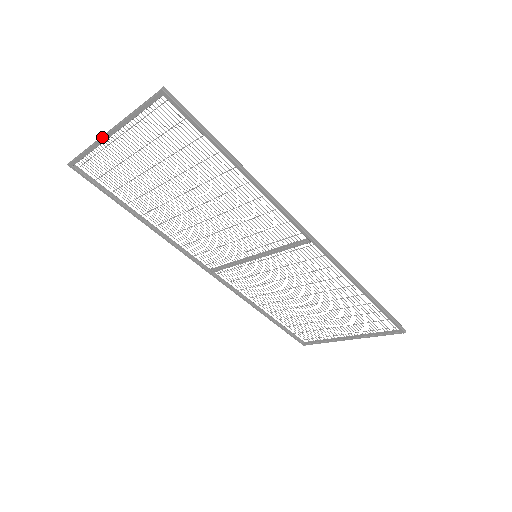
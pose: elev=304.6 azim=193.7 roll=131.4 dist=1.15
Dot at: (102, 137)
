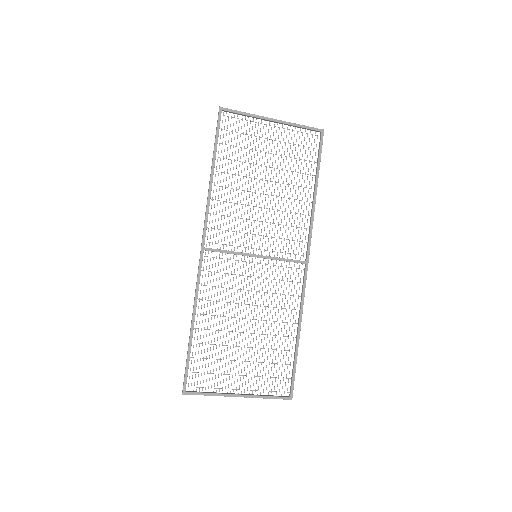
Dot at: (266, 117)
